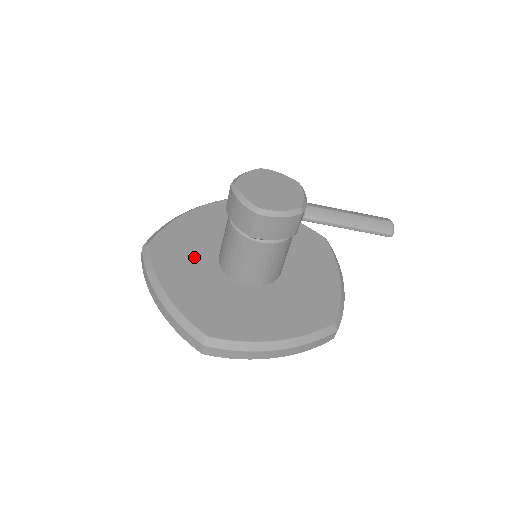
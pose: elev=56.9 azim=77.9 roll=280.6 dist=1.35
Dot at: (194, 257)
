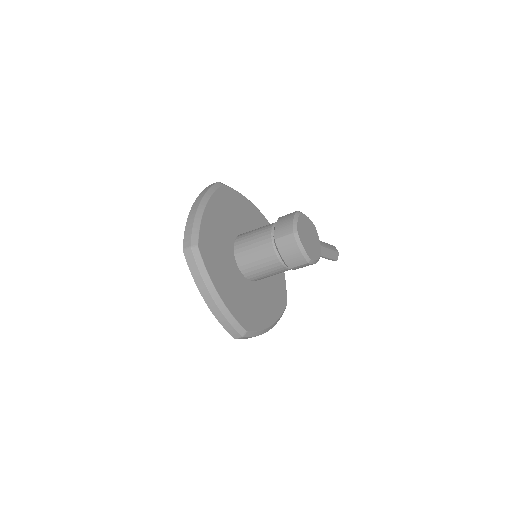
Dot at: (224, 257)
